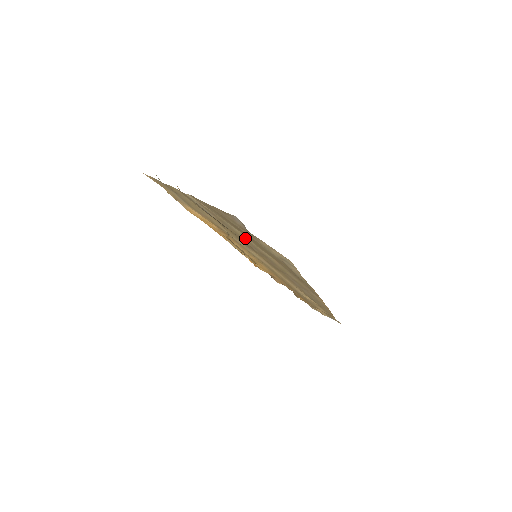
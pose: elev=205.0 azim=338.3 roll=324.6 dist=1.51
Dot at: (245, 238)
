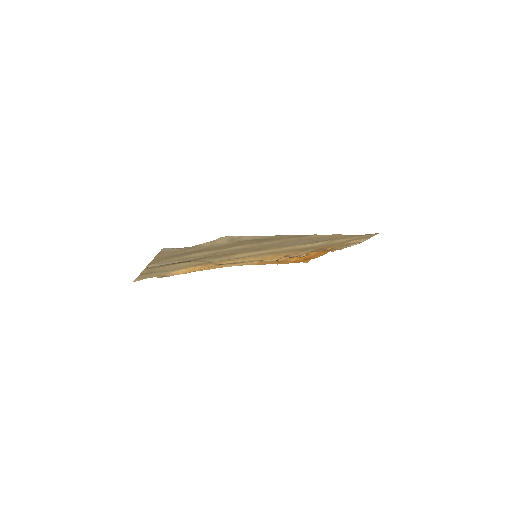
Dot at: (208, 253)
